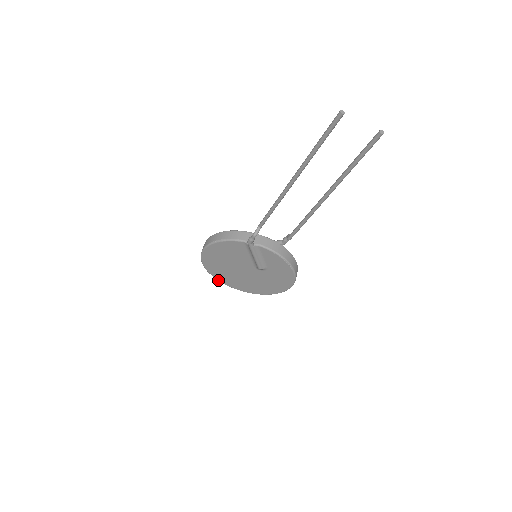
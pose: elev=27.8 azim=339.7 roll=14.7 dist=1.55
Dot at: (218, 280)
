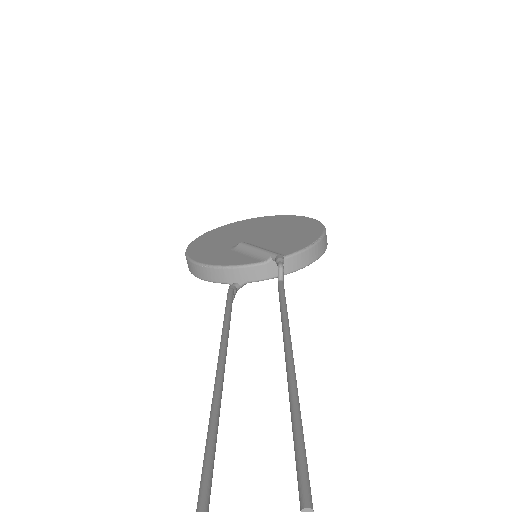
Dot at: occluded
